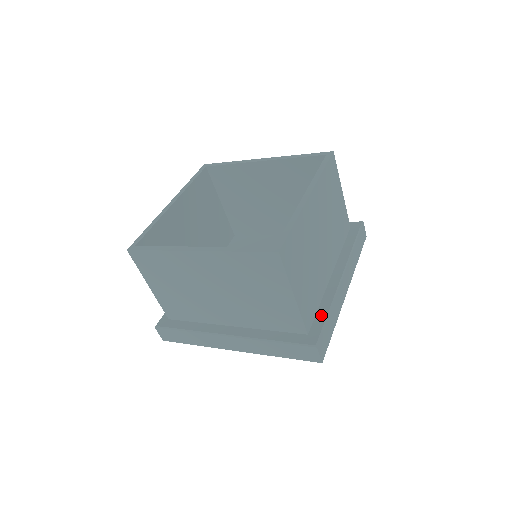
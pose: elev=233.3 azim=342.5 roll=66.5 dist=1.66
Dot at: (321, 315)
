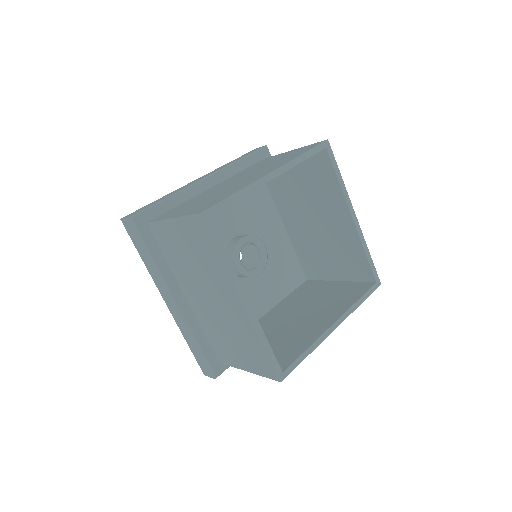
Dot at: occluded
